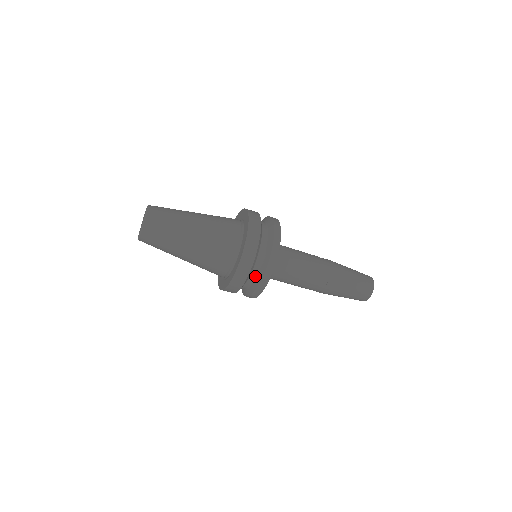
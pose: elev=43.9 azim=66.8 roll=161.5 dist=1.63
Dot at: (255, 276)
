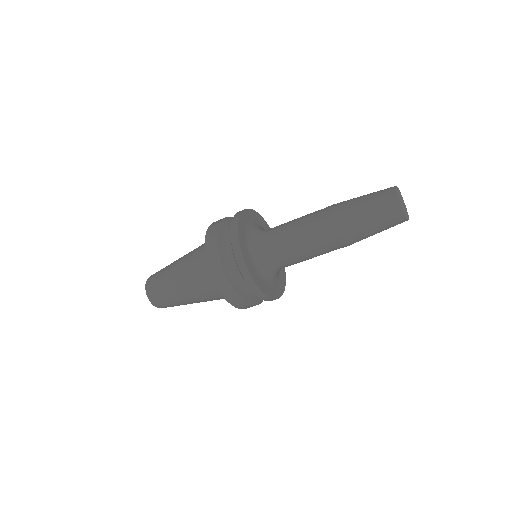
Dot at: occluded
